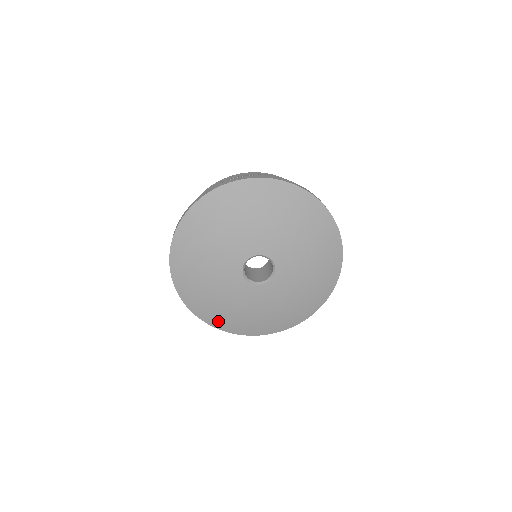
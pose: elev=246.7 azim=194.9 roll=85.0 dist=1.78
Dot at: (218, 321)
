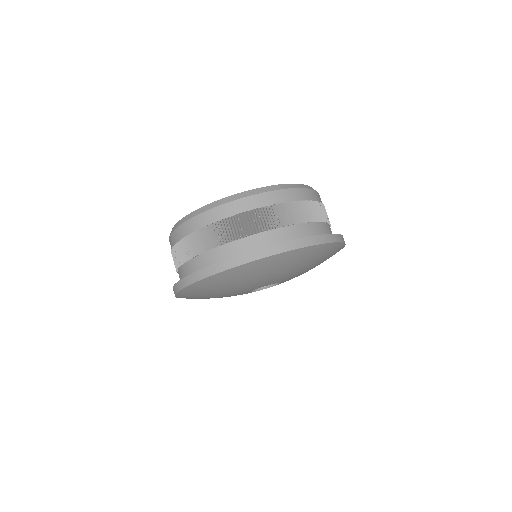
Dot at: occluded
